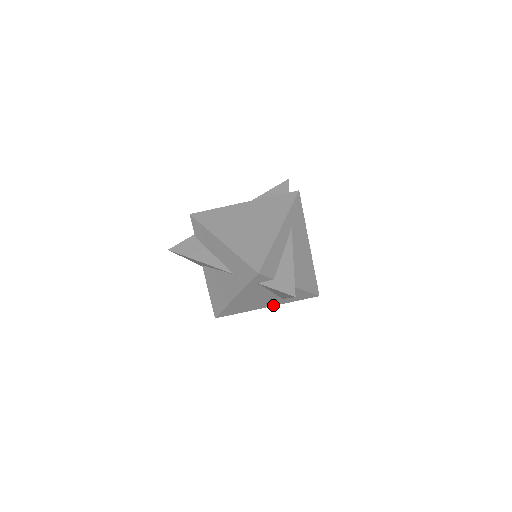
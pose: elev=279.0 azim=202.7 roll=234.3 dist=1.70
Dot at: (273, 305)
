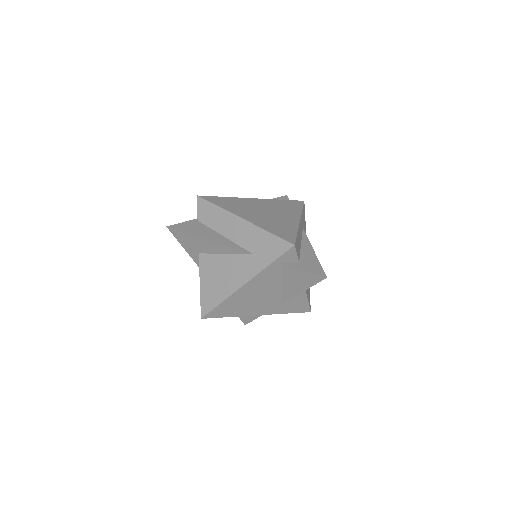
Dot at: (266, 313)
